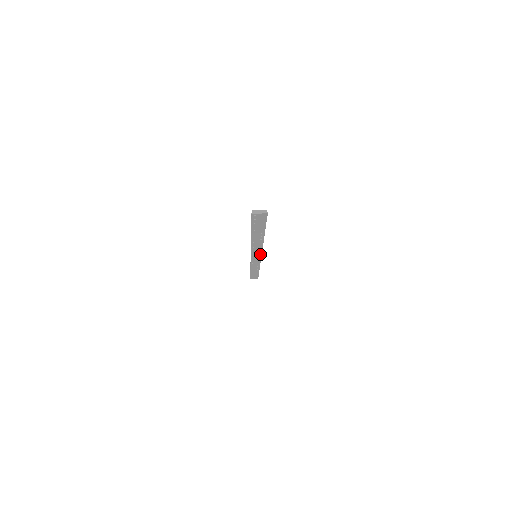
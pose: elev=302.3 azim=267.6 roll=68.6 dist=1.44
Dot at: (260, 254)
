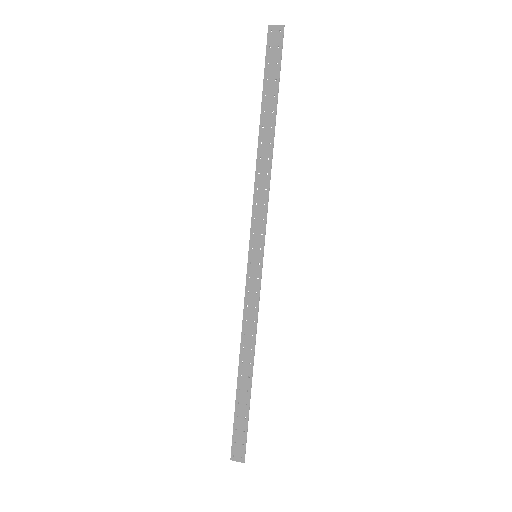
Dot at: (263, 238)
